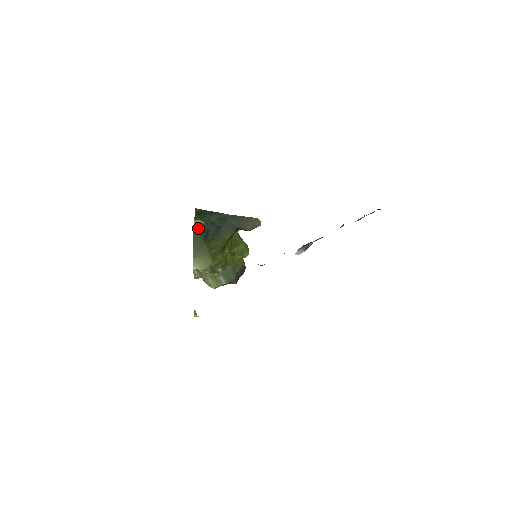
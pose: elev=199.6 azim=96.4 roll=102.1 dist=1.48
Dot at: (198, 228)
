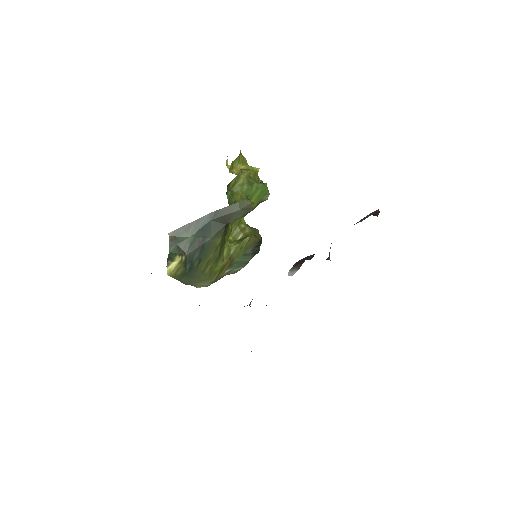
Dot at: (175, 272)
